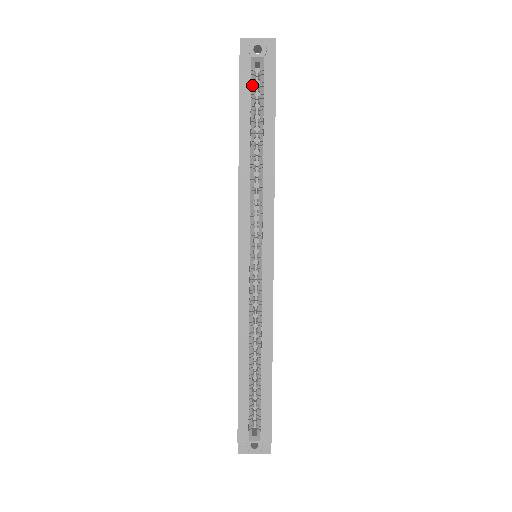
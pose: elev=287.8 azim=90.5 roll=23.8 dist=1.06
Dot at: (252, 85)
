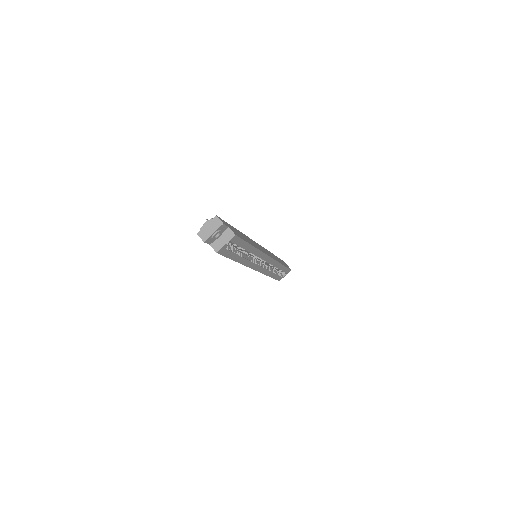
Dot at: (228, 248)
